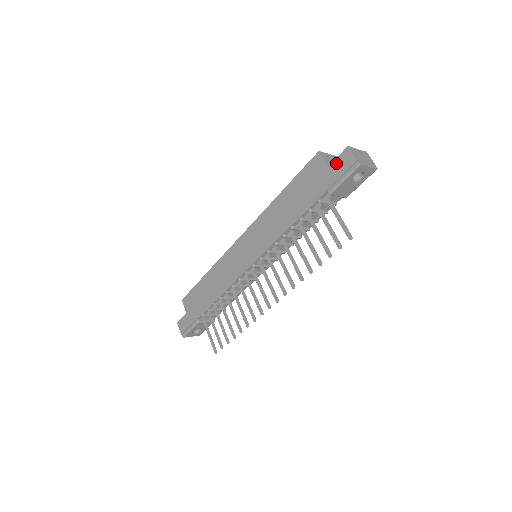
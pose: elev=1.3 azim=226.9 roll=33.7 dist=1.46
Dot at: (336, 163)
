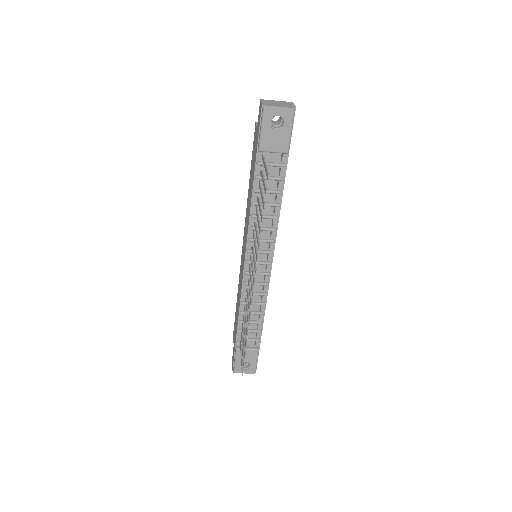
Dot at: (258, 120)
